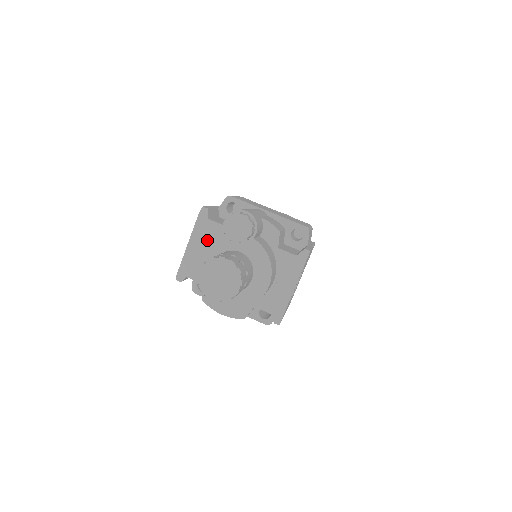
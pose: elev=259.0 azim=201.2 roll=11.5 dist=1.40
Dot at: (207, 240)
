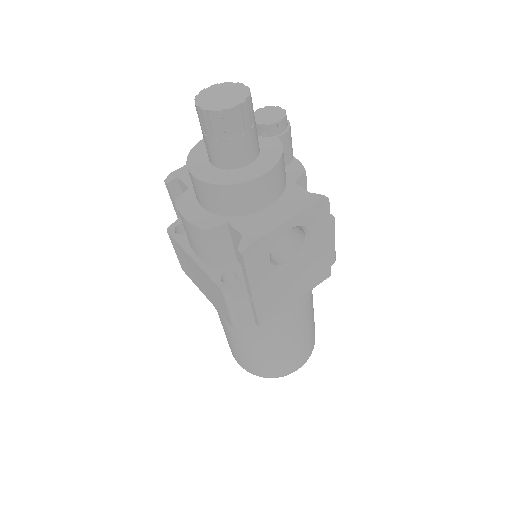
Dot at: occluded
